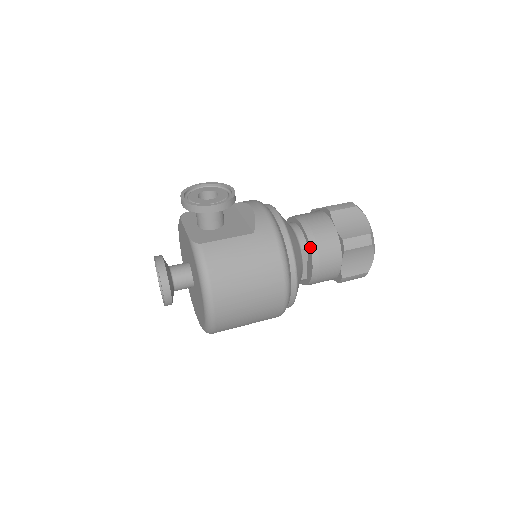
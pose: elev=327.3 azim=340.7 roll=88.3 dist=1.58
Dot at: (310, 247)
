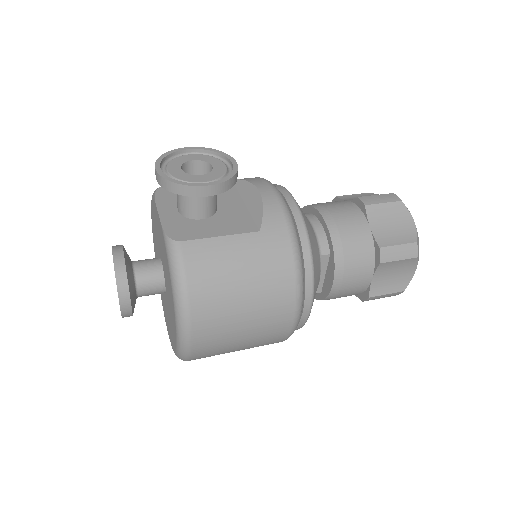
Dot at: (334, 254)
